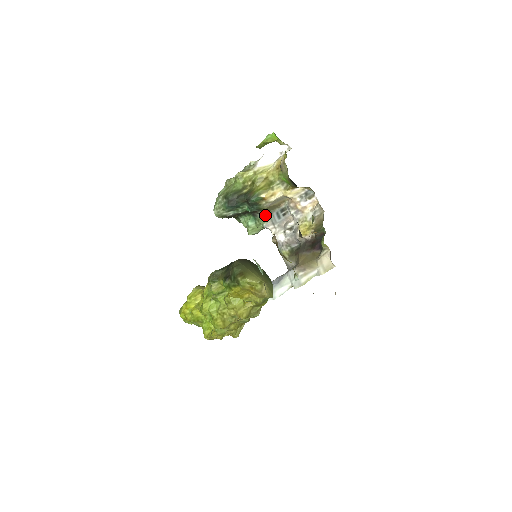
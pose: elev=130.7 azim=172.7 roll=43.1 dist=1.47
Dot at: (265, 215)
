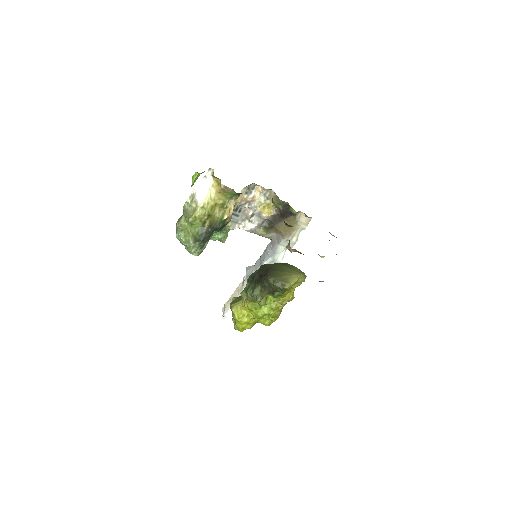
Dot at: occluded
